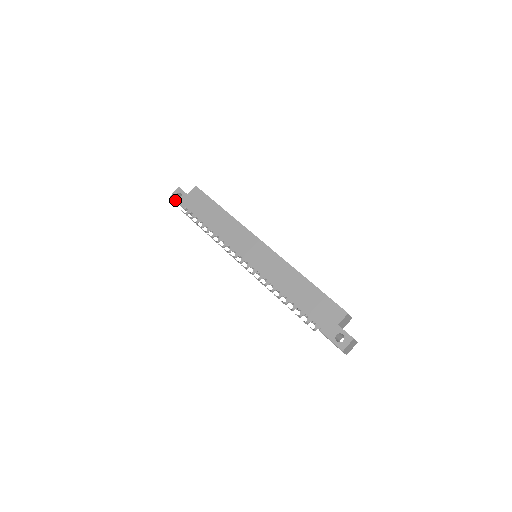
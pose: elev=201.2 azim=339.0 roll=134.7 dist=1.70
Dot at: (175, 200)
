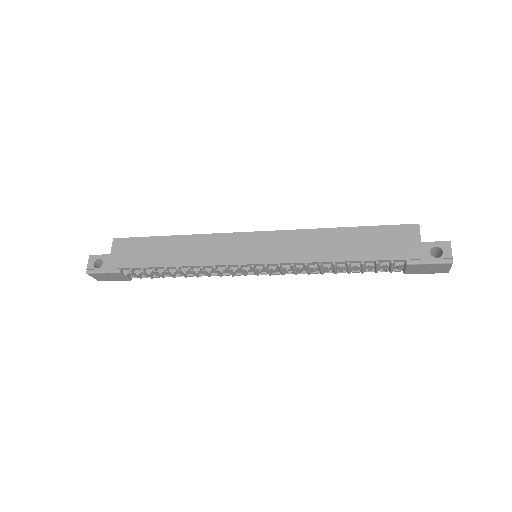
Dot at: (97, 272)
